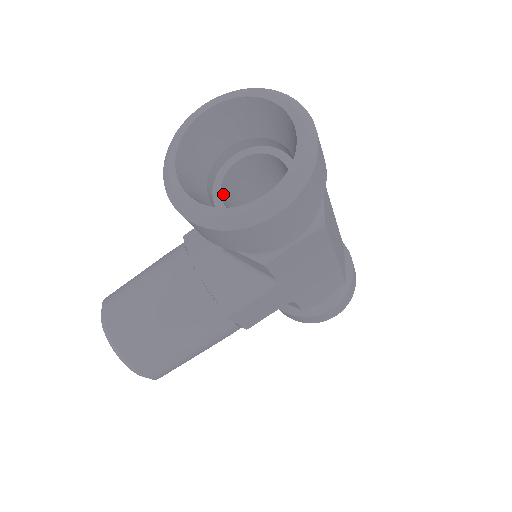
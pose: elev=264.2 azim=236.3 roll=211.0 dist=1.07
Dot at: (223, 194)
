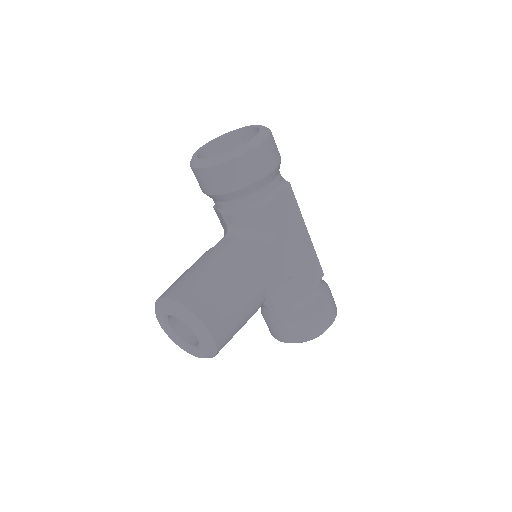
Dot at: occluded
